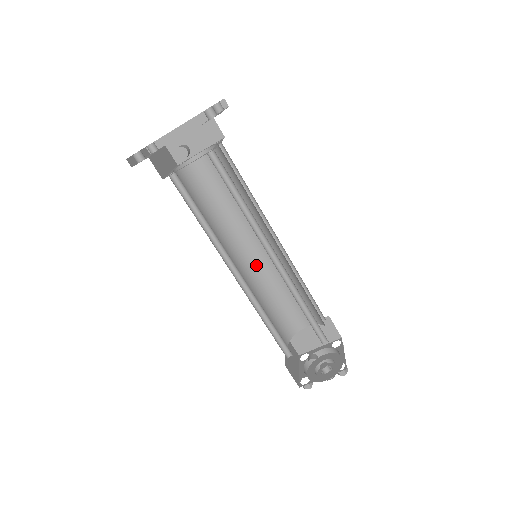
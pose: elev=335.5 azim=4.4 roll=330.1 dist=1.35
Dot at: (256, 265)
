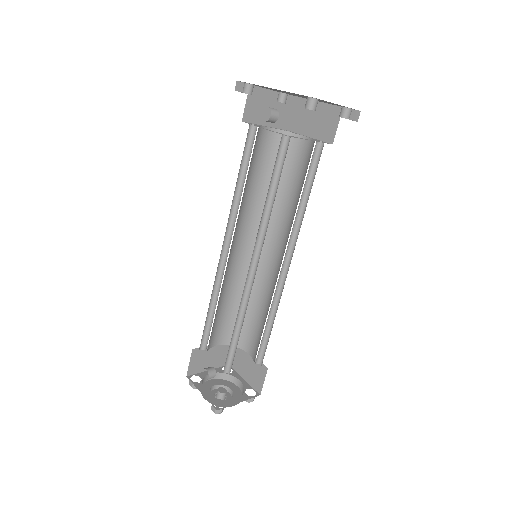
Dot at: (261, 266)
